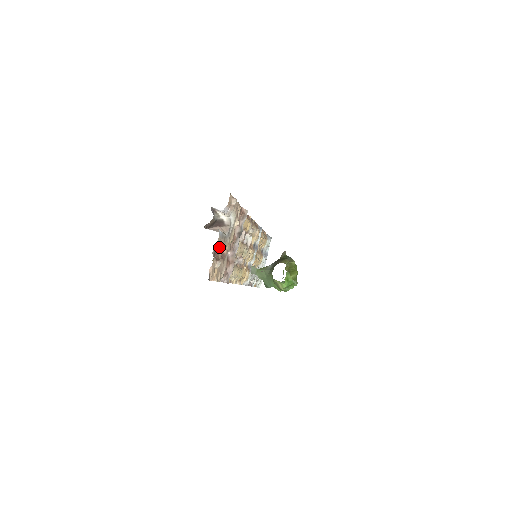
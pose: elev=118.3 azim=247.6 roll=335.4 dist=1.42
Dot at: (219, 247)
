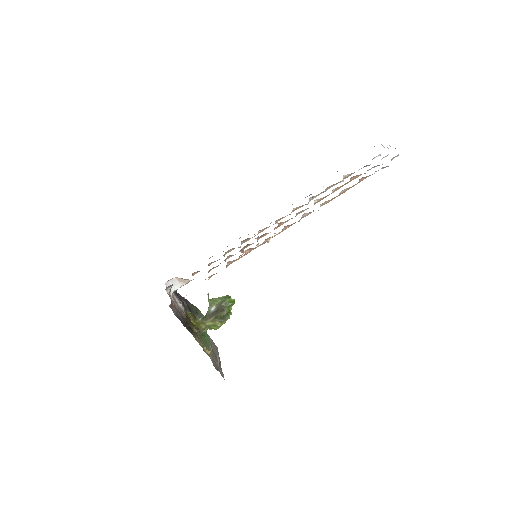
Dot at: occluded
